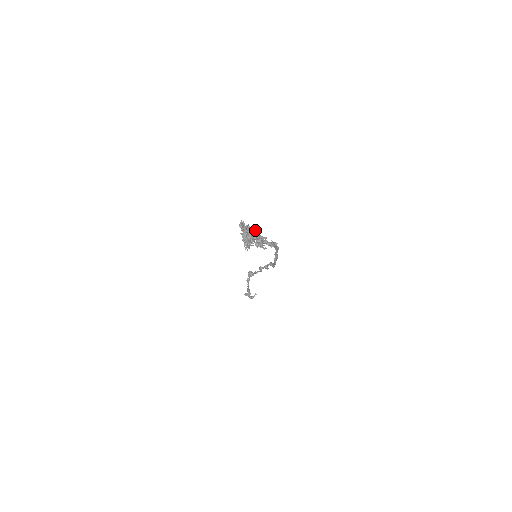
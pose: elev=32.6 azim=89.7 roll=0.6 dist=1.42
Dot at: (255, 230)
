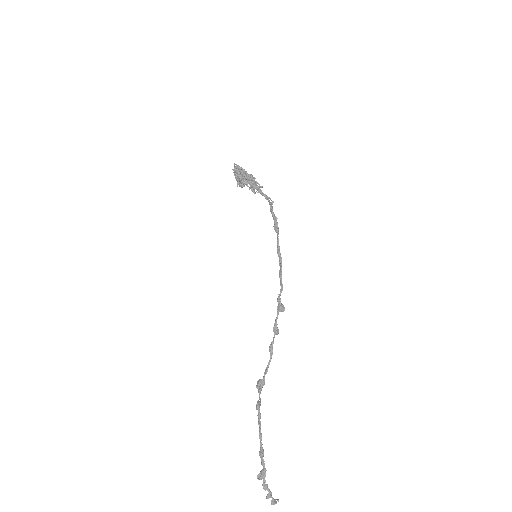
Dot at: occluded
